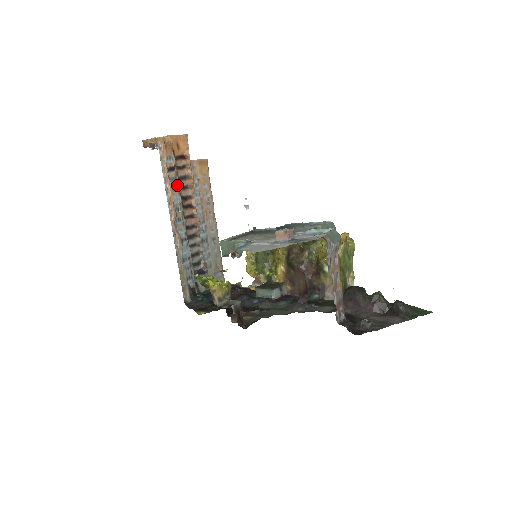
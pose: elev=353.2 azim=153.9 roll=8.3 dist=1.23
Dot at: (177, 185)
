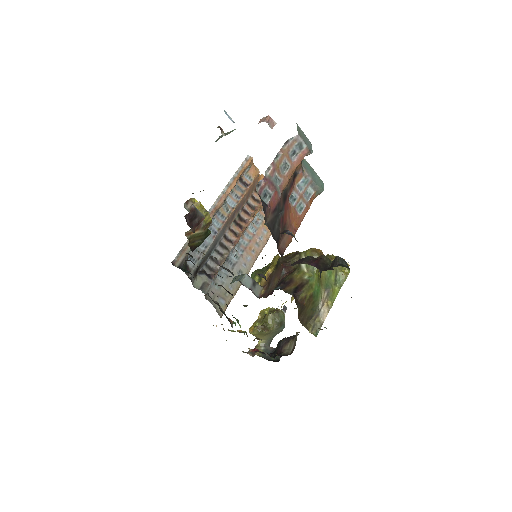
Dot at: (241, 196)
